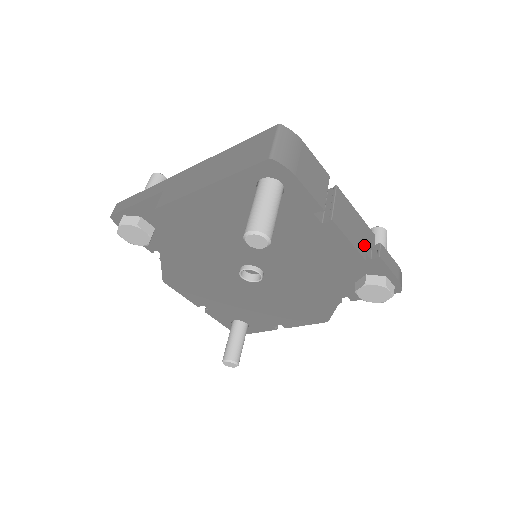
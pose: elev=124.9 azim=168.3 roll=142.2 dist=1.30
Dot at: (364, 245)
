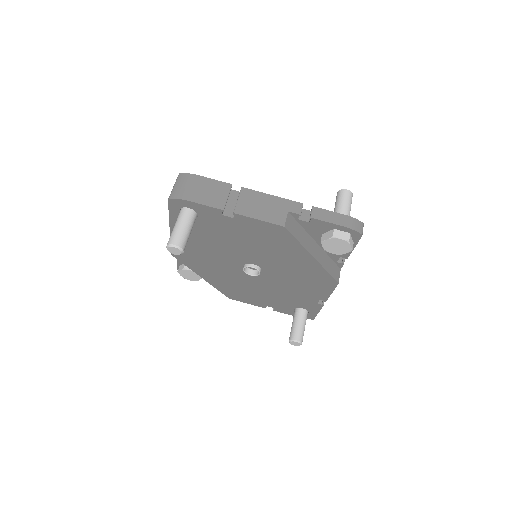
Dot at: (283, 216)
